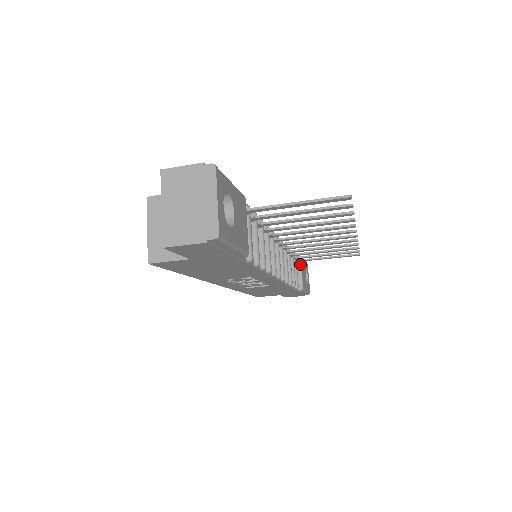
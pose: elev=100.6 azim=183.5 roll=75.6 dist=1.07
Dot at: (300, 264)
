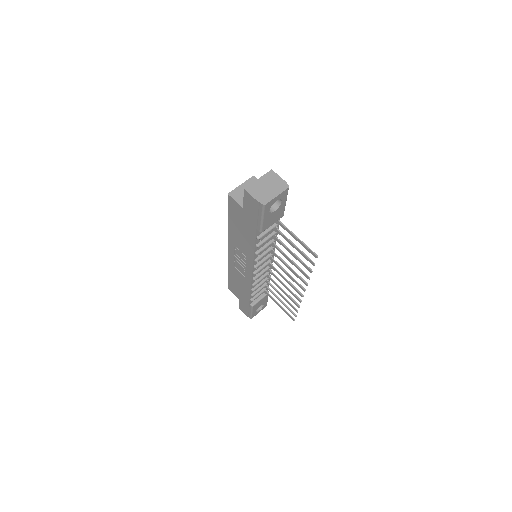
Dot at: (265, 295)
